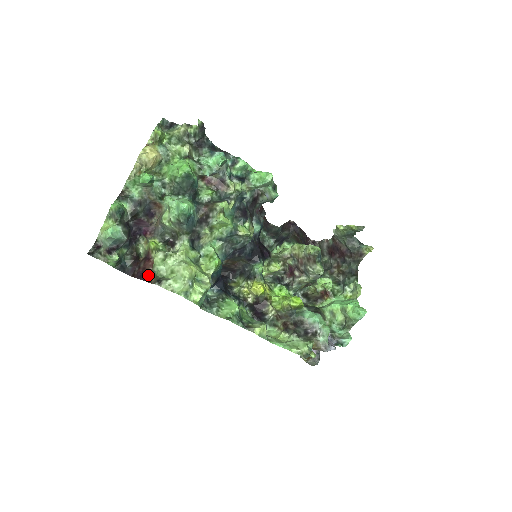
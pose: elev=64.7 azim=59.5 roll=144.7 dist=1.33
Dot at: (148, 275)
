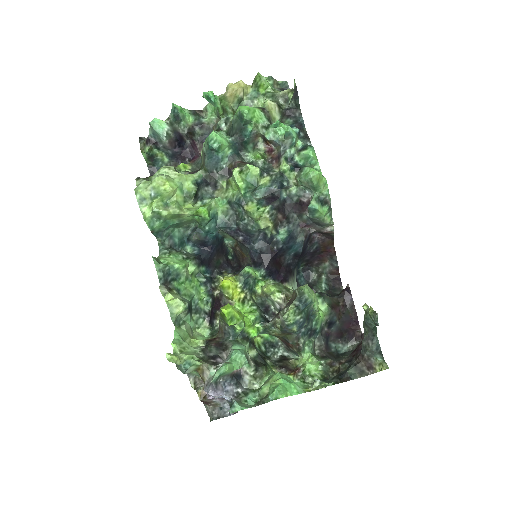
Dot at: occluded
